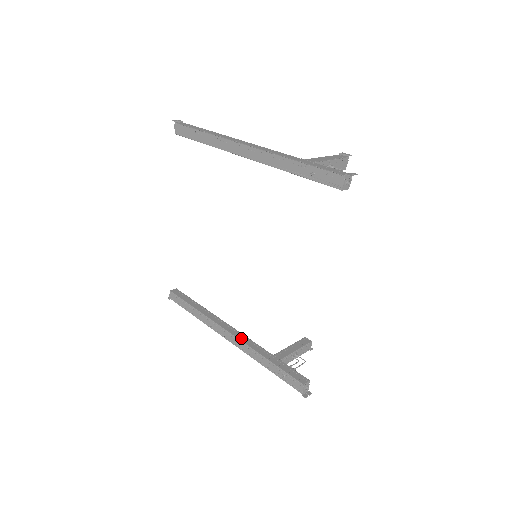
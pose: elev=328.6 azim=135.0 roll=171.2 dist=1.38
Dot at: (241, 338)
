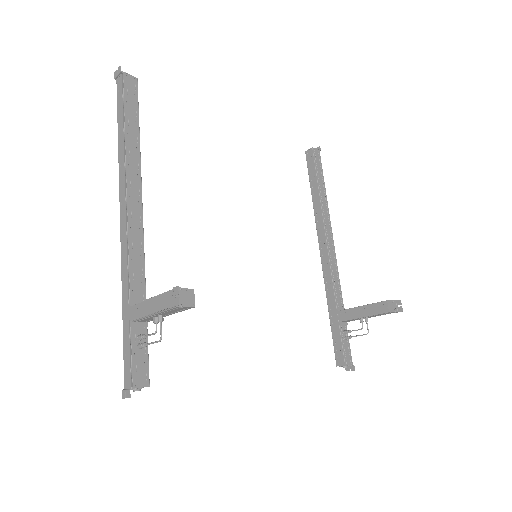
Dot at: (325, 269)
